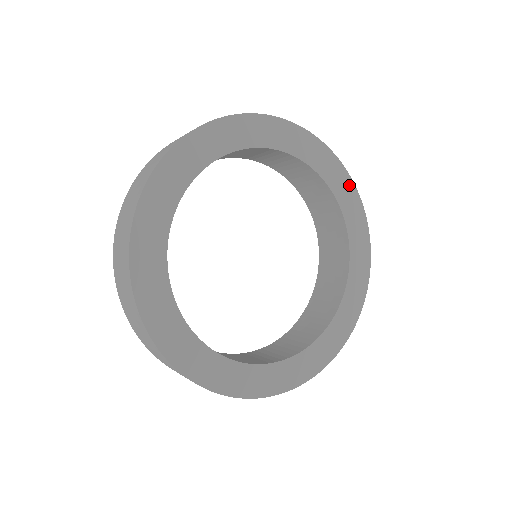
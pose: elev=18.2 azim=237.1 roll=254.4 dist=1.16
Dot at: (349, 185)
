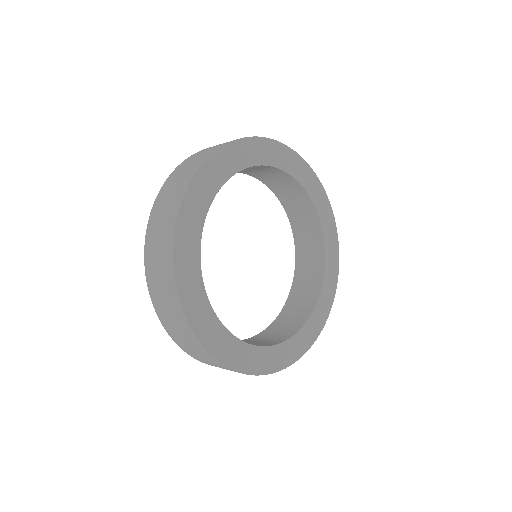
Dot at: (298, 160)
